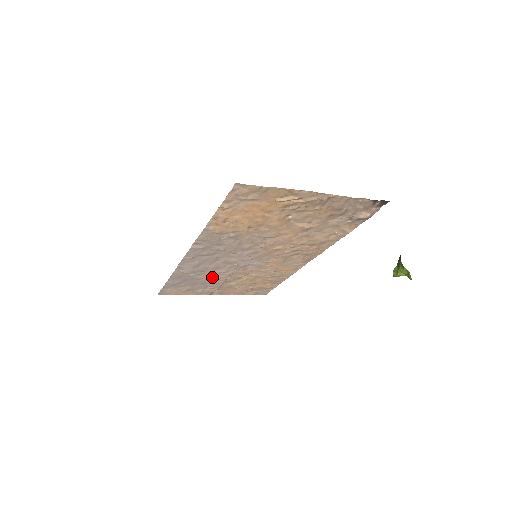
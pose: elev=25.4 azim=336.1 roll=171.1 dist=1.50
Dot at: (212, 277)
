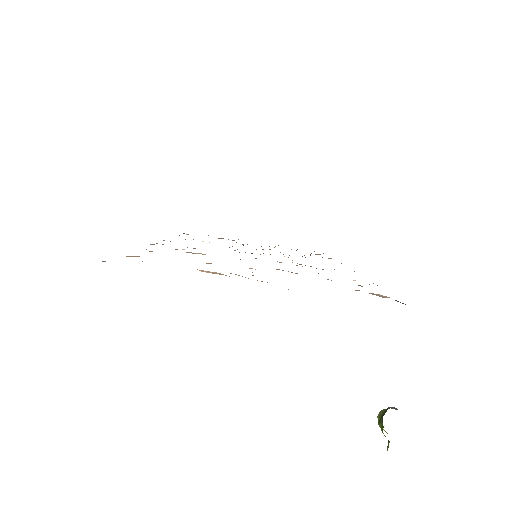
Dot at: occluded
